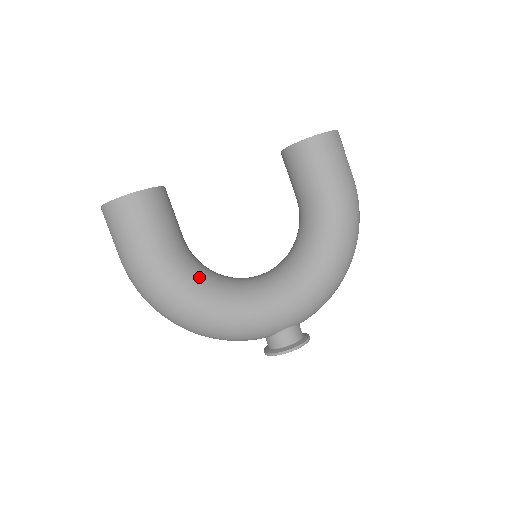
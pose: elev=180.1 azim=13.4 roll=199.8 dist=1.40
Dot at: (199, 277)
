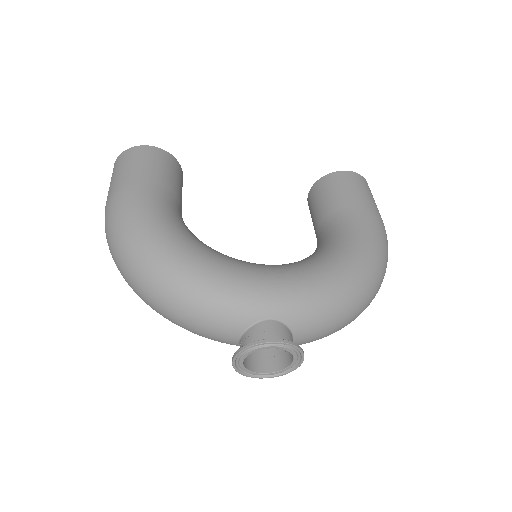
Dot at: (182, 226)
